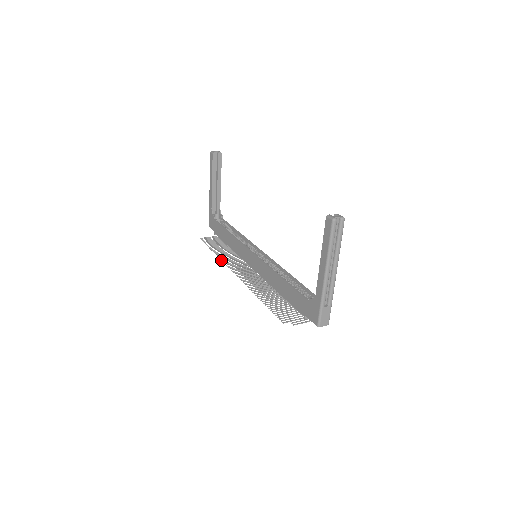
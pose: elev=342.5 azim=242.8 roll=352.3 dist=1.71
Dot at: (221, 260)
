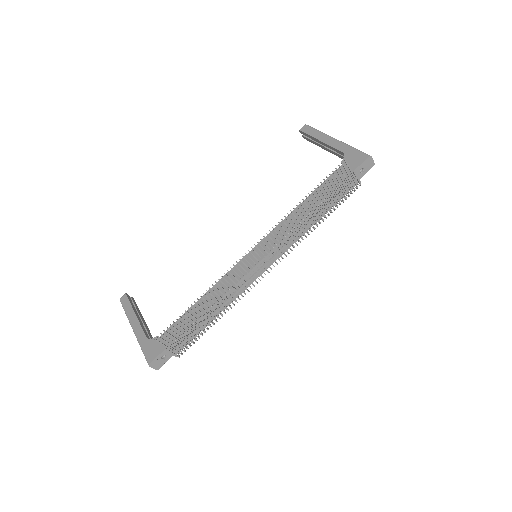
Dot at: (218, 279)
